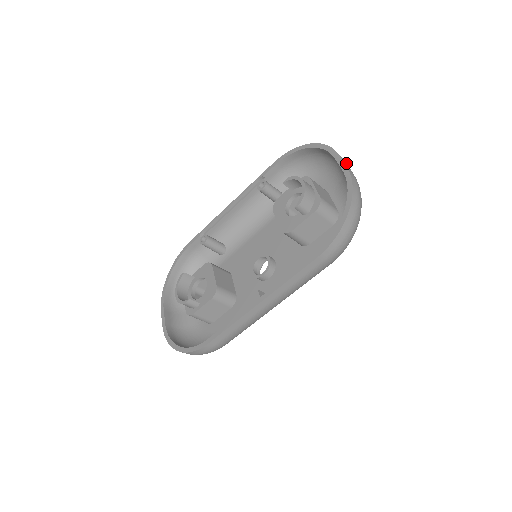
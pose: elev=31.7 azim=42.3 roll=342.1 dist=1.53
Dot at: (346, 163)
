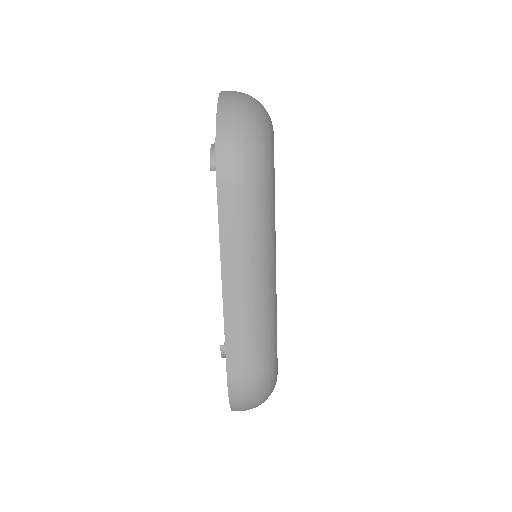
Dot at: occluded
